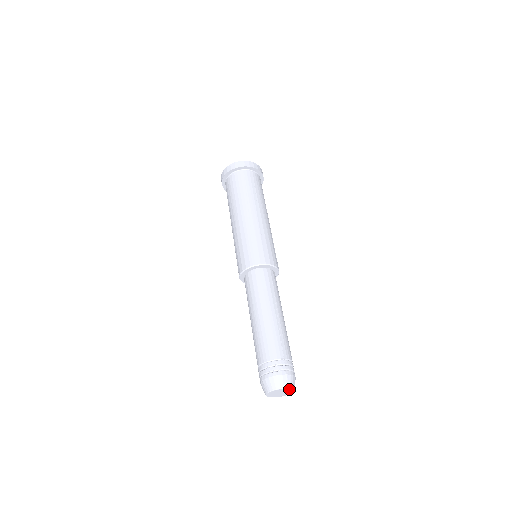
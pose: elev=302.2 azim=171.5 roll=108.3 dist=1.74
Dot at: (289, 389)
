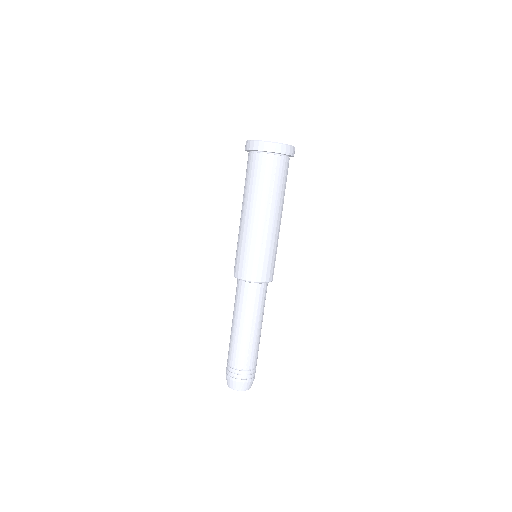
Dot at: (244, 389)
